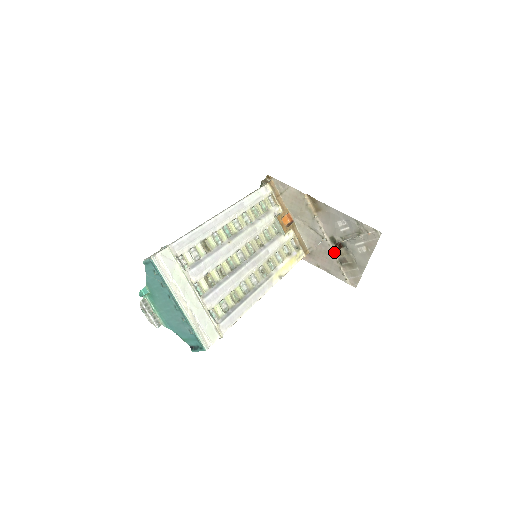
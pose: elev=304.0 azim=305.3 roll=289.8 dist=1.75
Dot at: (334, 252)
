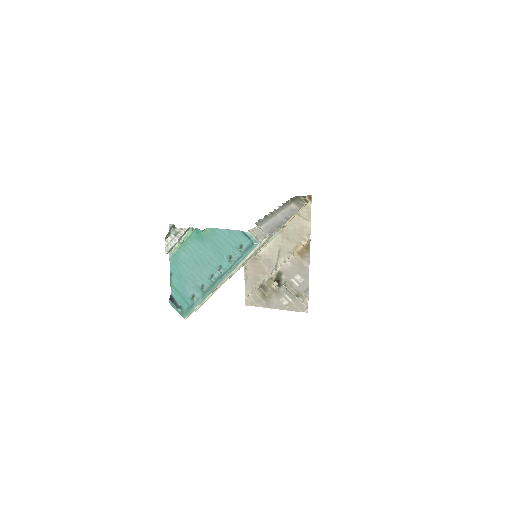
Dot at: (268, 278)
